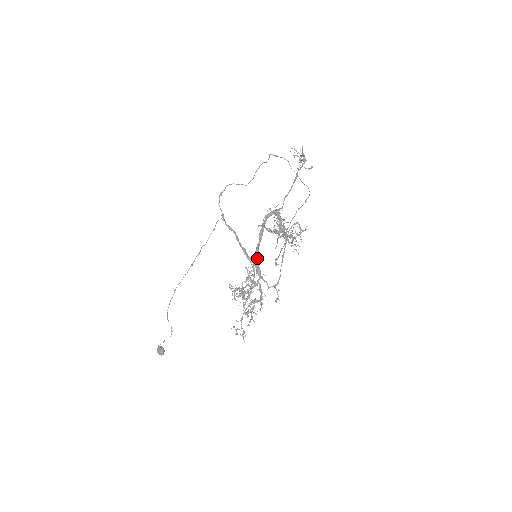
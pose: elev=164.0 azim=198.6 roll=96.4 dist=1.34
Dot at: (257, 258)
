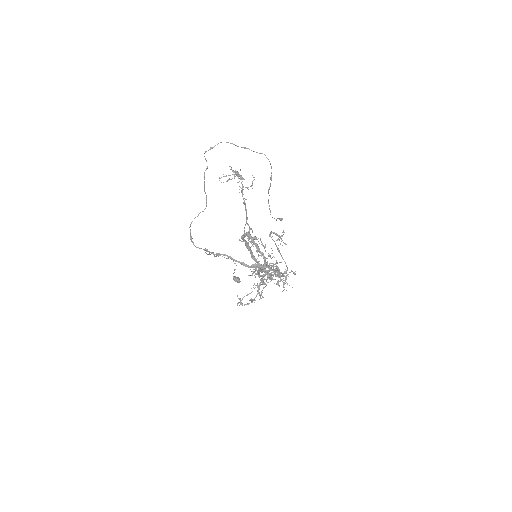
Dot at: (257, 264)
